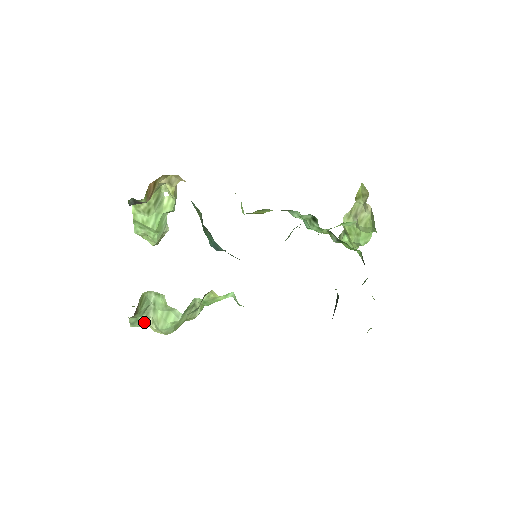
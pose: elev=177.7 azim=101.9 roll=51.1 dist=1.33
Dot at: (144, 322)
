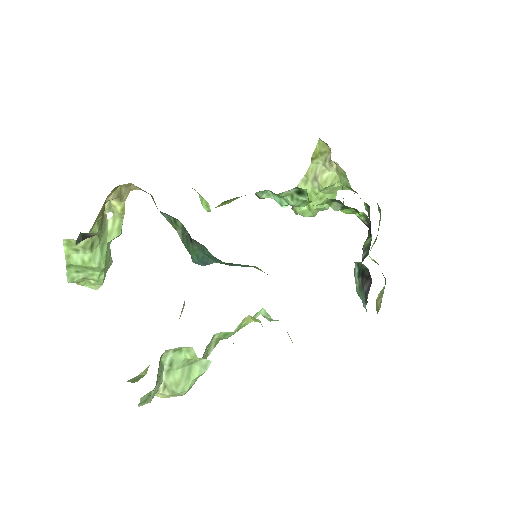
Dot at: (155, 393)
